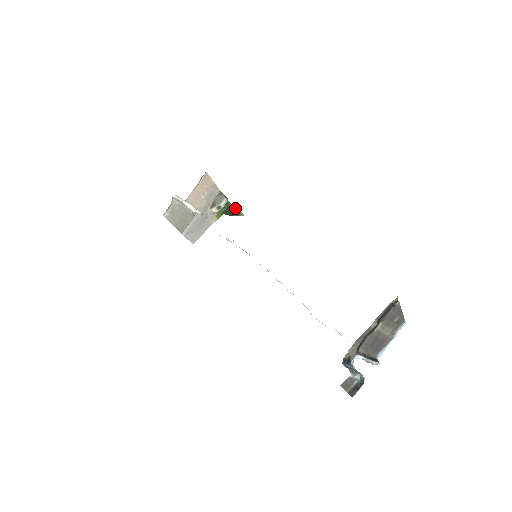
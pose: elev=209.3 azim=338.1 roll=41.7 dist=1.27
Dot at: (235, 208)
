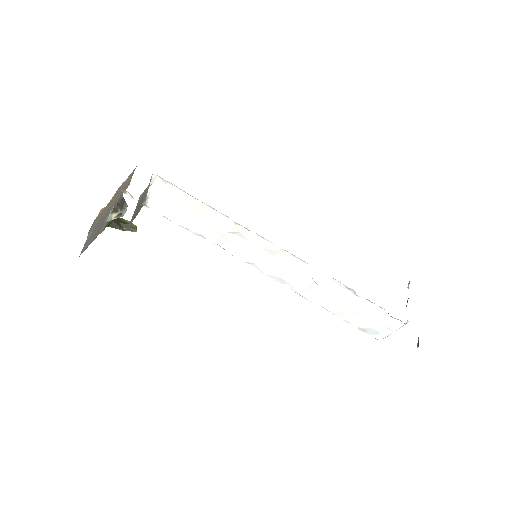
Dot at: (127, 221)
